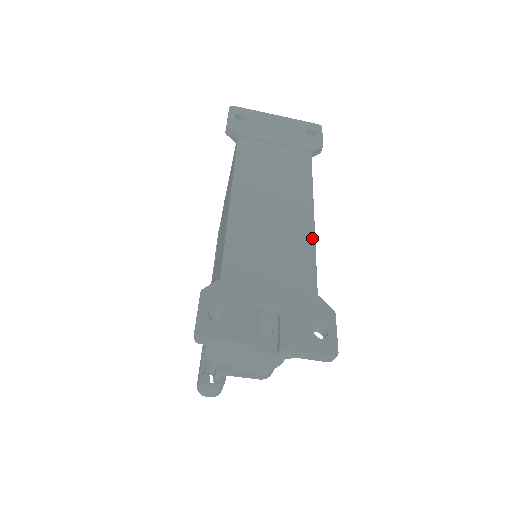
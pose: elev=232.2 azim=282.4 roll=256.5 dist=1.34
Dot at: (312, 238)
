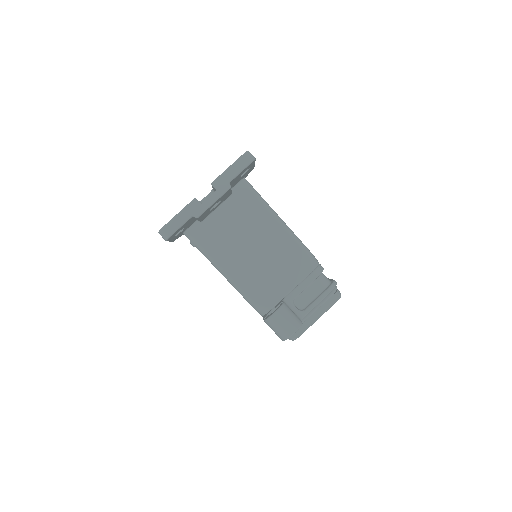
Dot at: occluded
